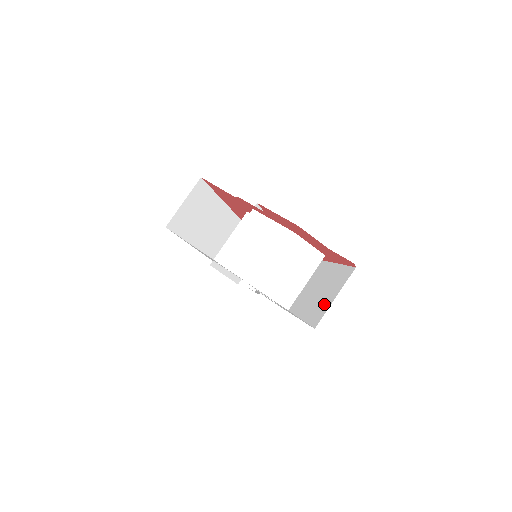
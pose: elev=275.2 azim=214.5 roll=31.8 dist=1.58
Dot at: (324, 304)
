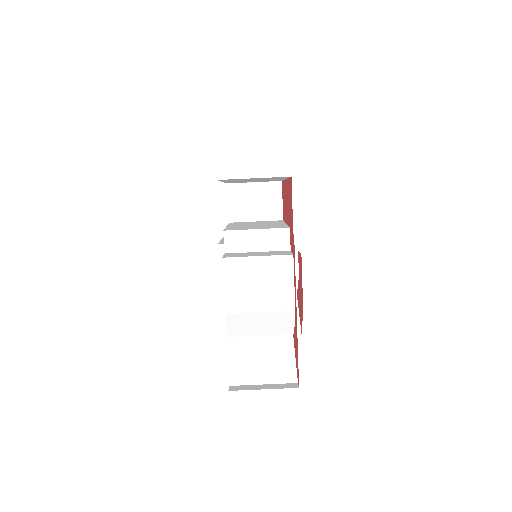
Dot at: (253, 373)
